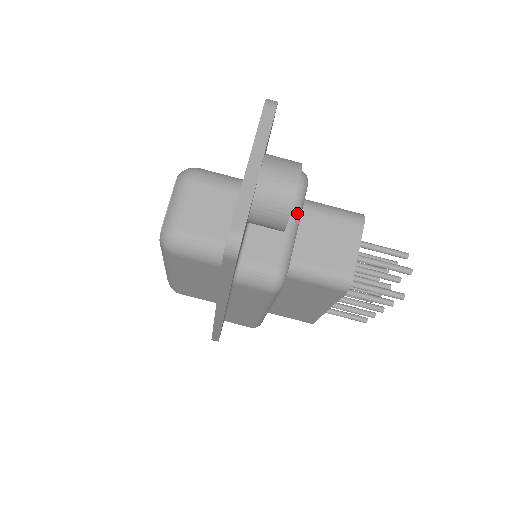
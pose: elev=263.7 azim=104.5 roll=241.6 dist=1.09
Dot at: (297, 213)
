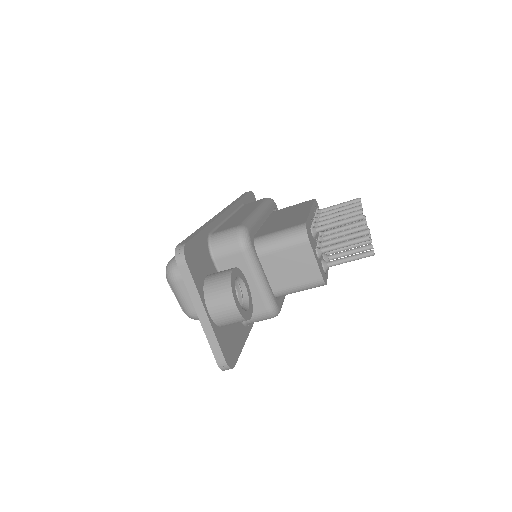
Dot at: (256, 270)
